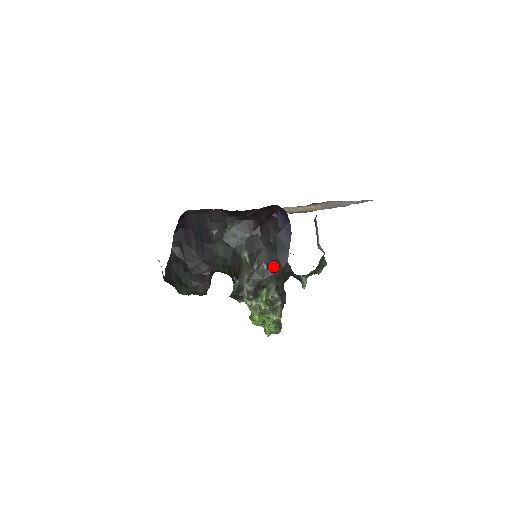
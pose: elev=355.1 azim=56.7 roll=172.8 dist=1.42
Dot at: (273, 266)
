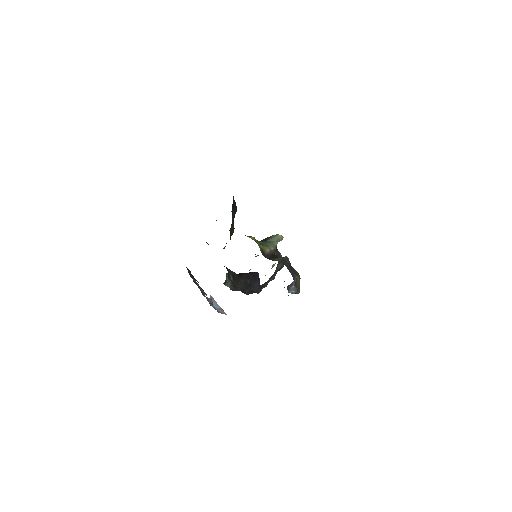
Dot at: (246, 291)
